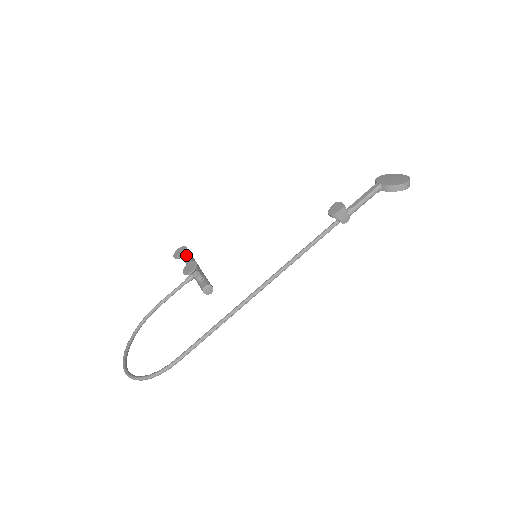
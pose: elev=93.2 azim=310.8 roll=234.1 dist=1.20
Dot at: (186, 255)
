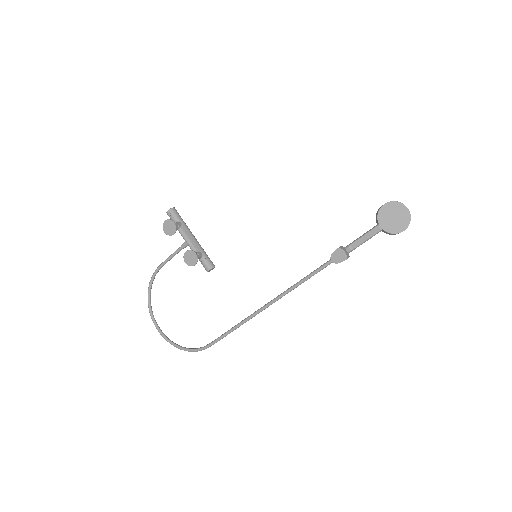
Dot at: occluded
